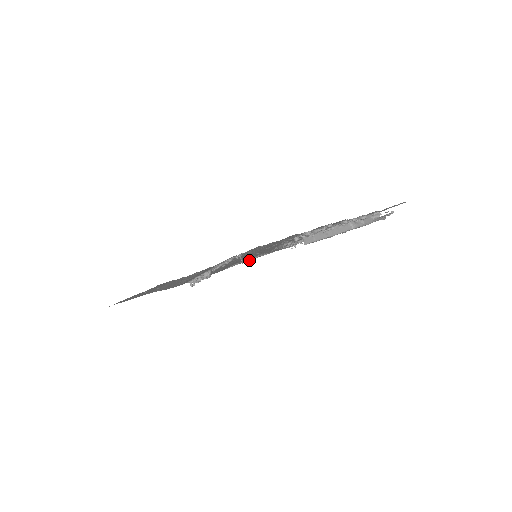
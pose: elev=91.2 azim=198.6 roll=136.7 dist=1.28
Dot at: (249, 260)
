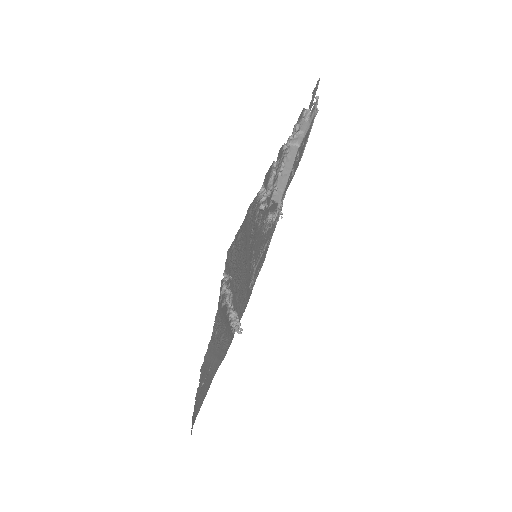
Dot at: (262, 263)
